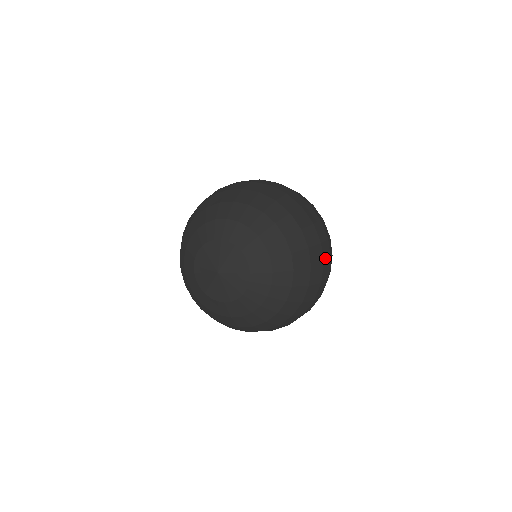
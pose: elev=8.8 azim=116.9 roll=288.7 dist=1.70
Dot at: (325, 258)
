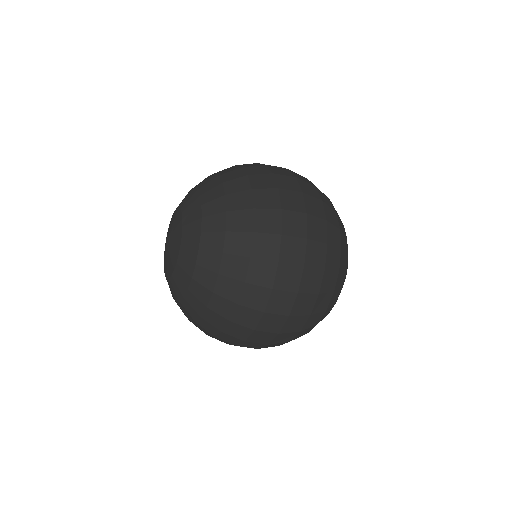
Dot at: (288, 206)
